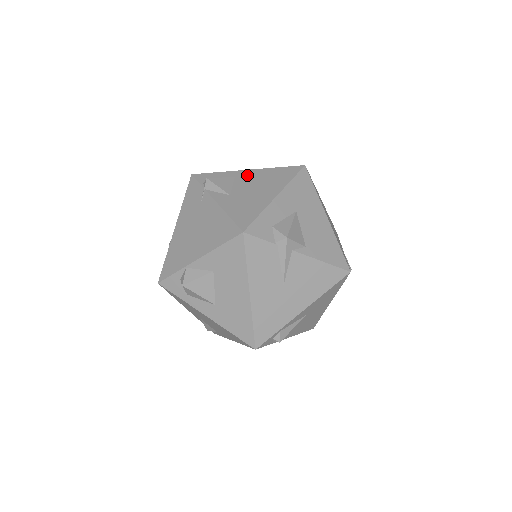
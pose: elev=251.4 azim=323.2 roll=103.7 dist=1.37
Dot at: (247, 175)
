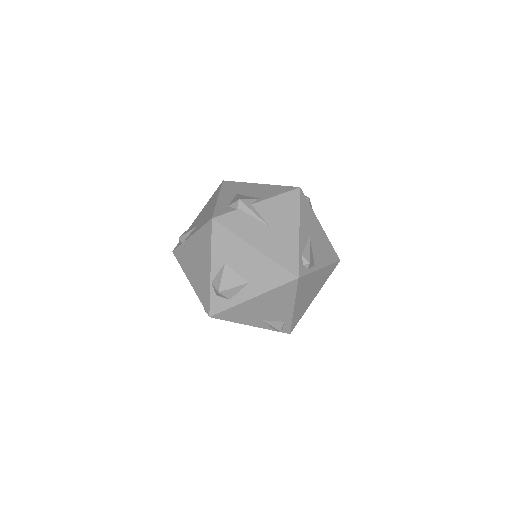
Dot at: (199, 216)
